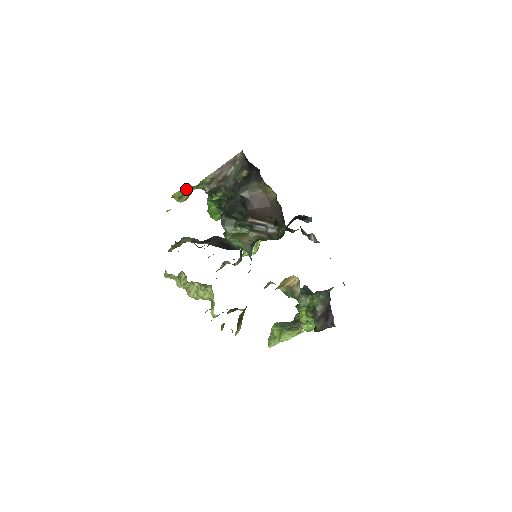
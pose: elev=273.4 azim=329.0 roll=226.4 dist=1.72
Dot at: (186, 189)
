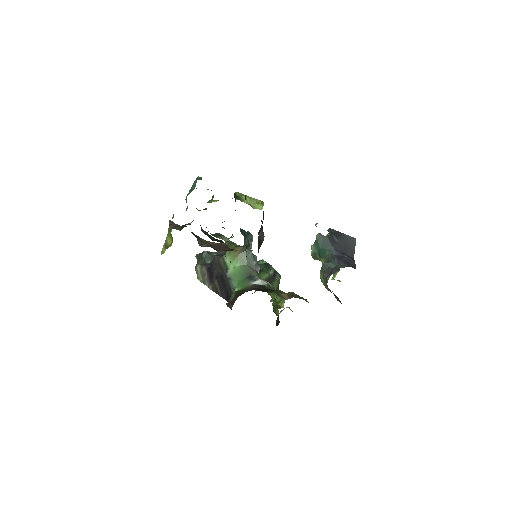
Dot at: (164, 244)
